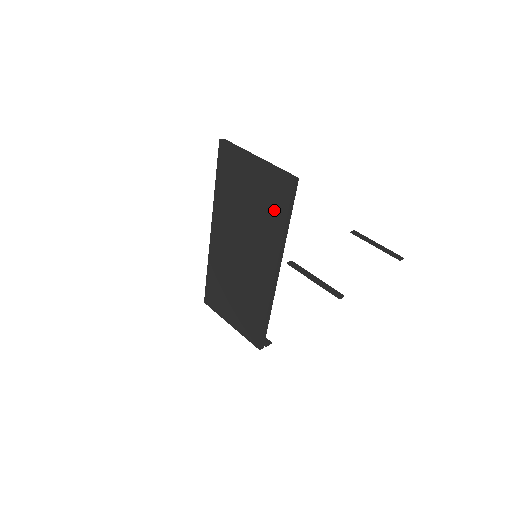
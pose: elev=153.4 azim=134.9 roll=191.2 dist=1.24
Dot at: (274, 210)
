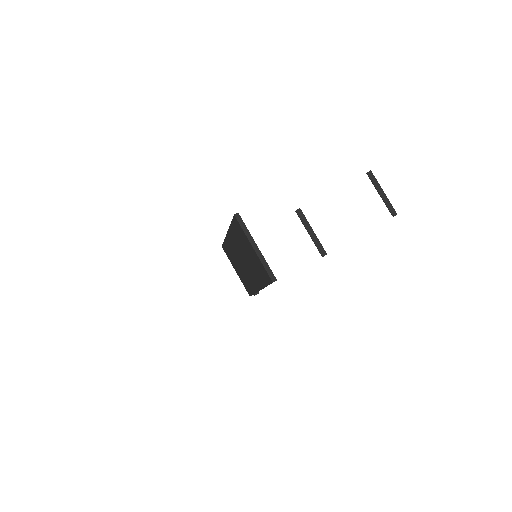
Dot at: (262, 275)
